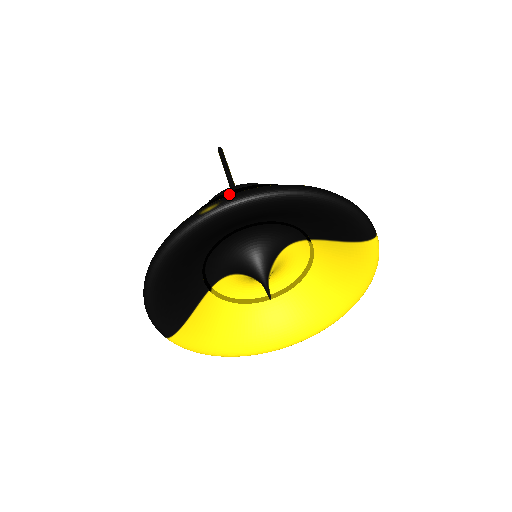
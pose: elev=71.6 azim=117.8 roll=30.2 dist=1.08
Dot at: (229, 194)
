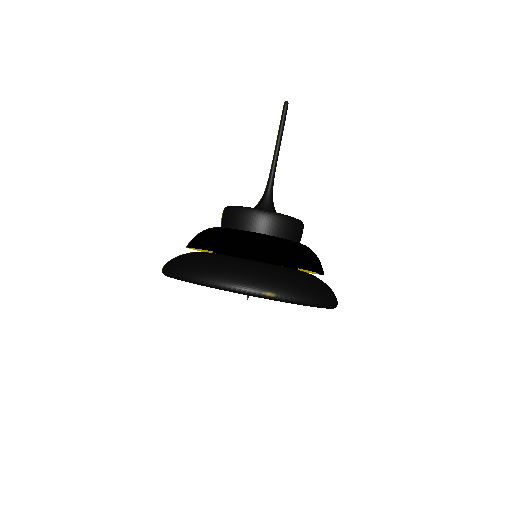
Dot at: (282, 262)
